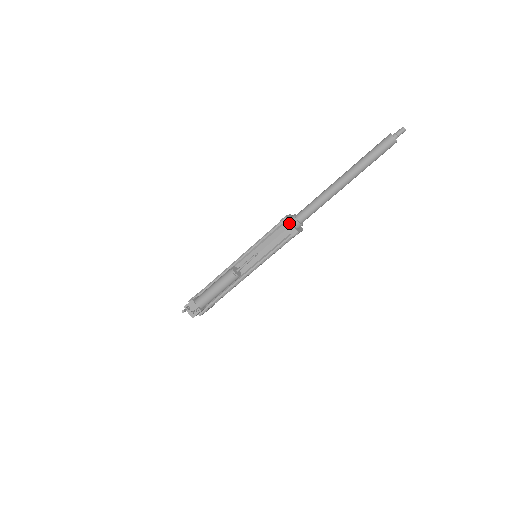
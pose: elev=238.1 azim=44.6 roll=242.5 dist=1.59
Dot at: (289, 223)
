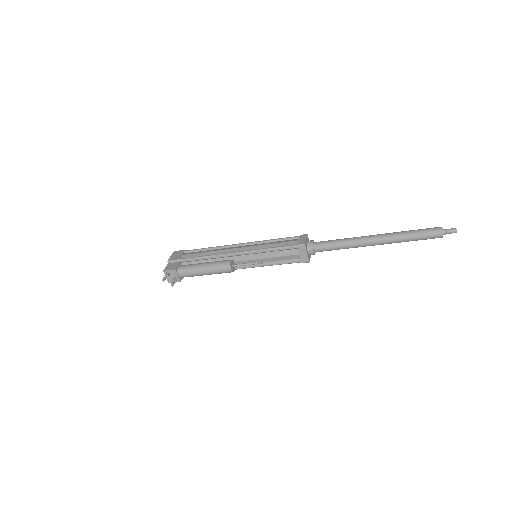
Dot at: (305, 252)
